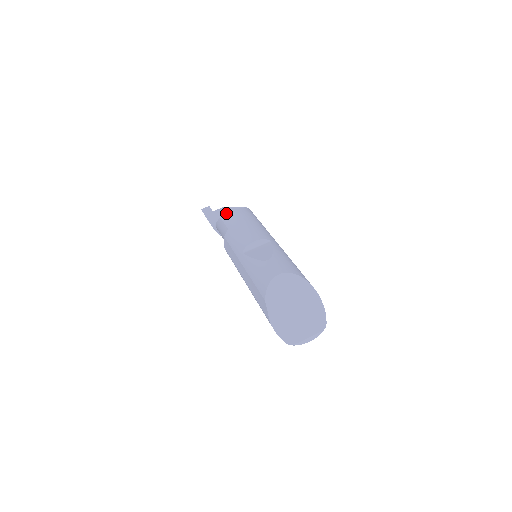
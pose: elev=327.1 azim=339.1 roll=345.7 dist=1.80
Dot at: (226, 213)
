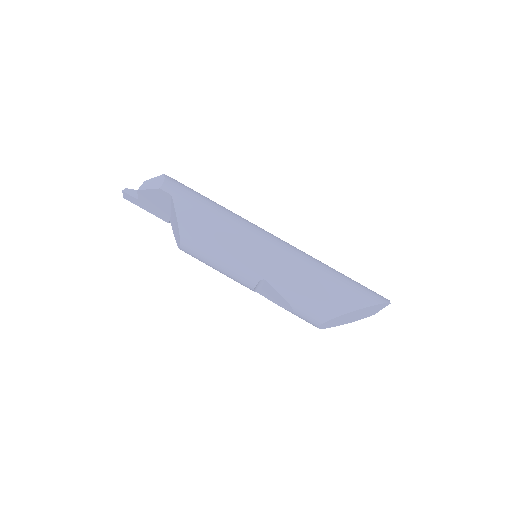
Dot at: occluded
